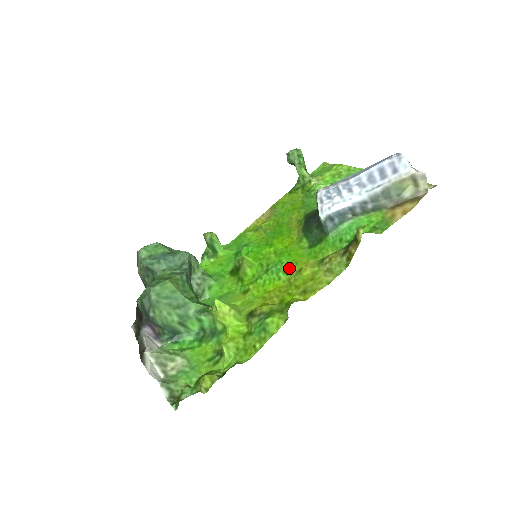
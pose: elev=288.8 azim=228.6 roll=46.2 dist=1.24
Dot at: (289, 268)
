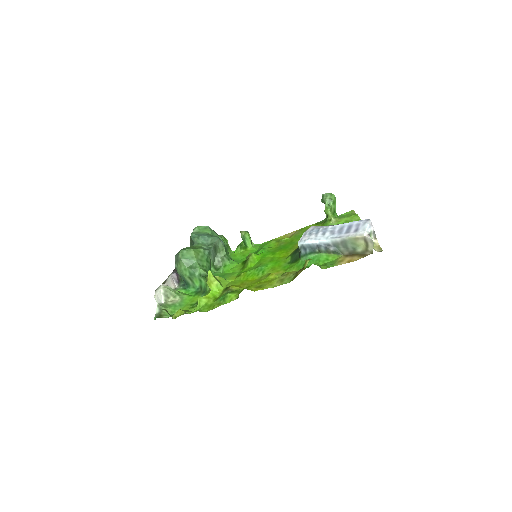
Dot at: (267, 271)
